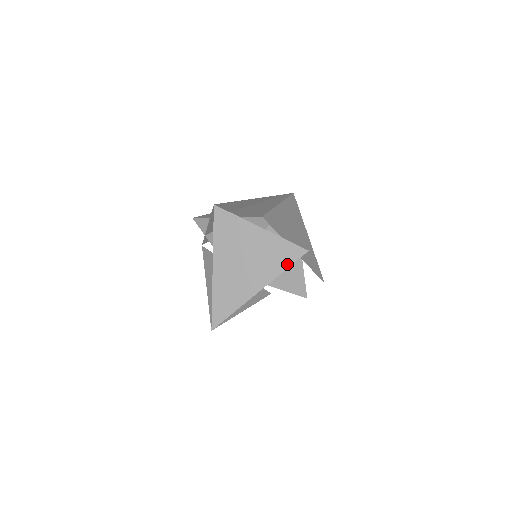
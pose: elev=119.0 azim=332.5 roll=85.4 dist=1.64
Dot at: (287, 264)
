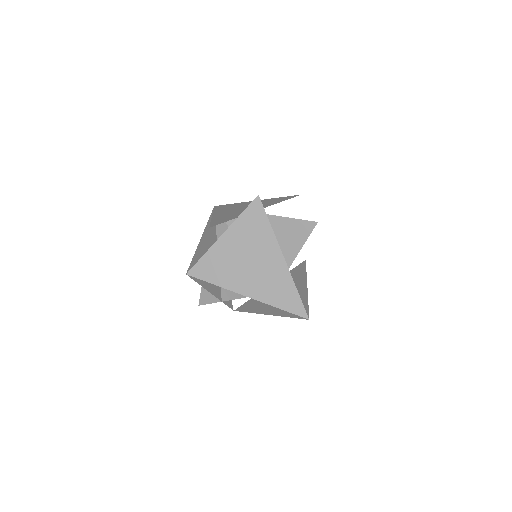
Dot at: (265, 220)
